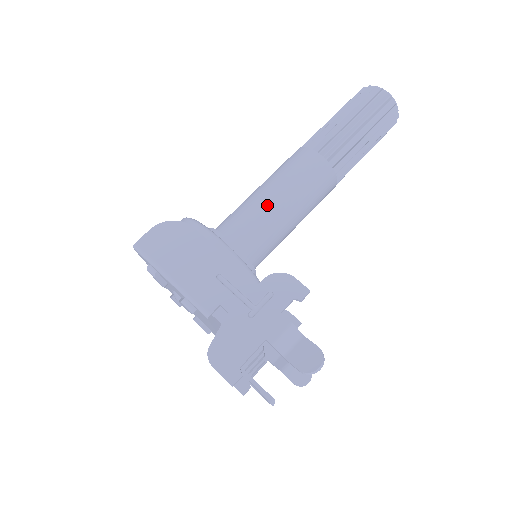
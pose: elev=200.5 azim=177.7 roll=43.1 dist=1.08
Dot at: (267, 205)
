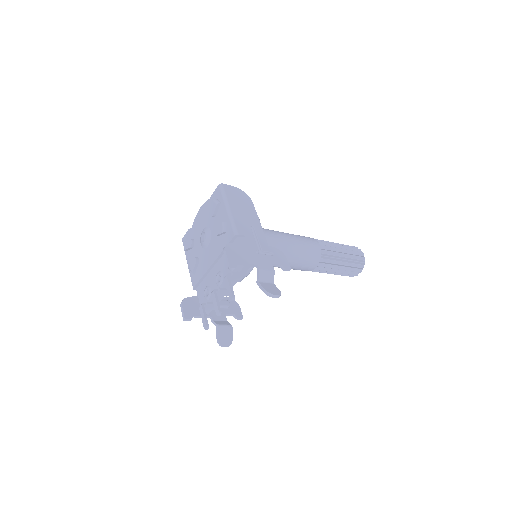
Dot at: (283, 238)
